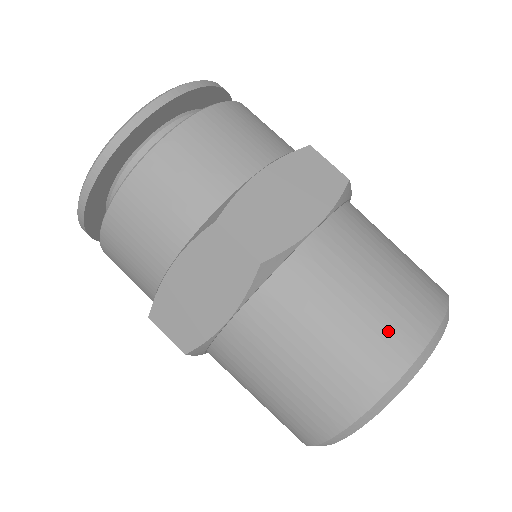
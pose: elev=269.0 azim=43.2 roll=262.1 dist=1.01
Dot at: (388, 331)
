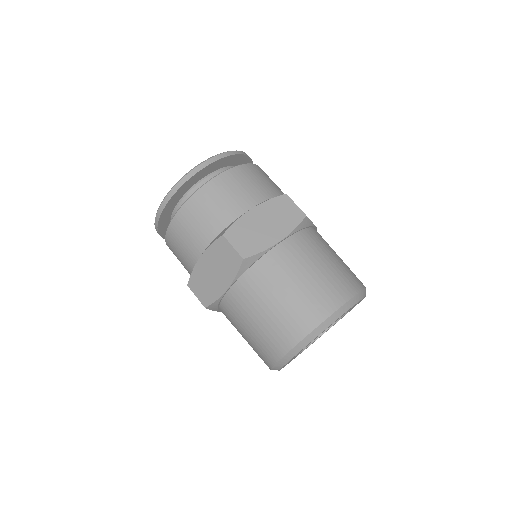
Dot at: (311, 303)
